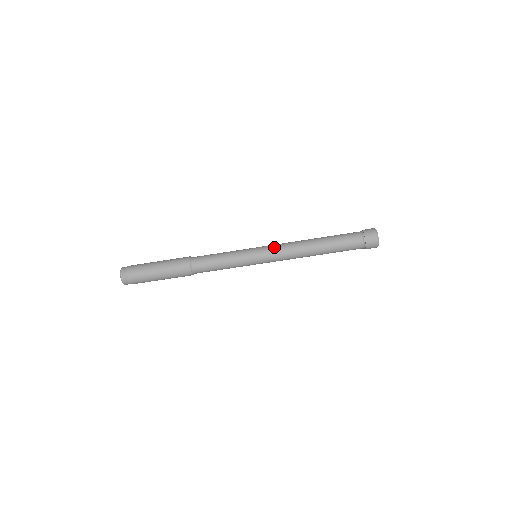
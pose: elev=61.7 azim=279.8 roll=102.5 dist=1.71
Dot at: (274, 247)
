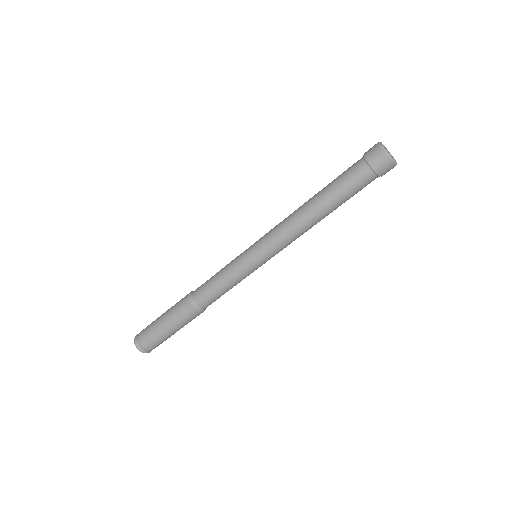
Dot at: (267, 235)
